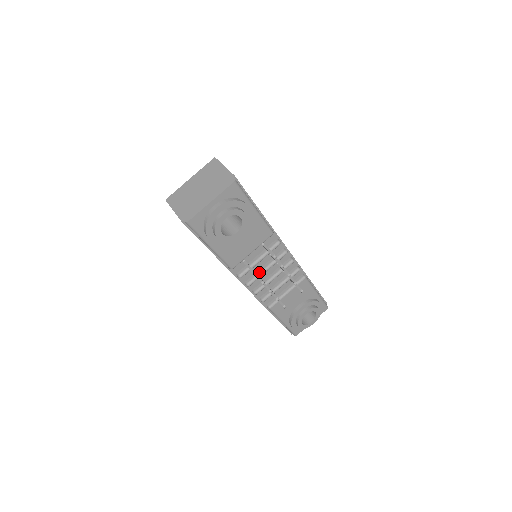
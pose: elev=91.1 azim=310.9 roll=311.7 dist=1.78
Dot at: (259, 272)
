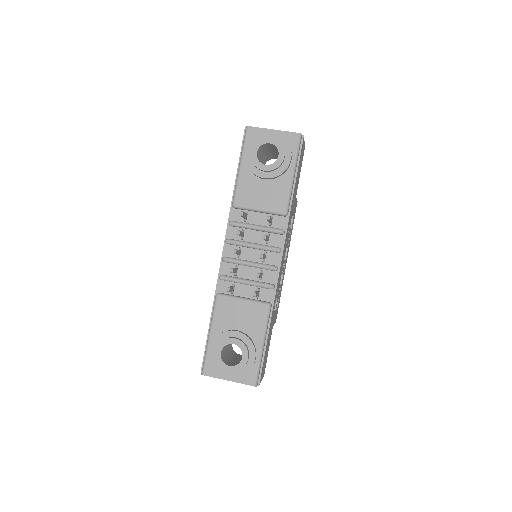
Dot at: (245, 241)
